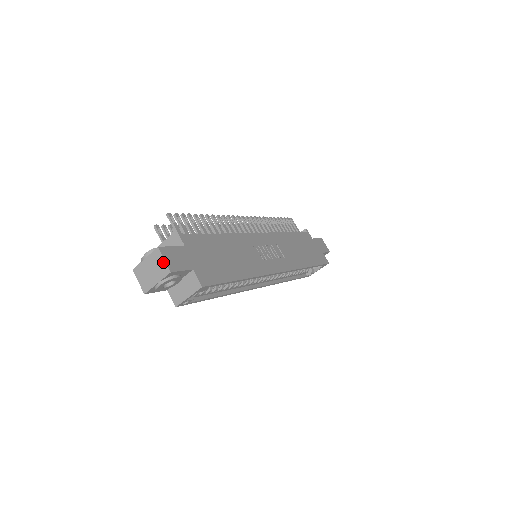
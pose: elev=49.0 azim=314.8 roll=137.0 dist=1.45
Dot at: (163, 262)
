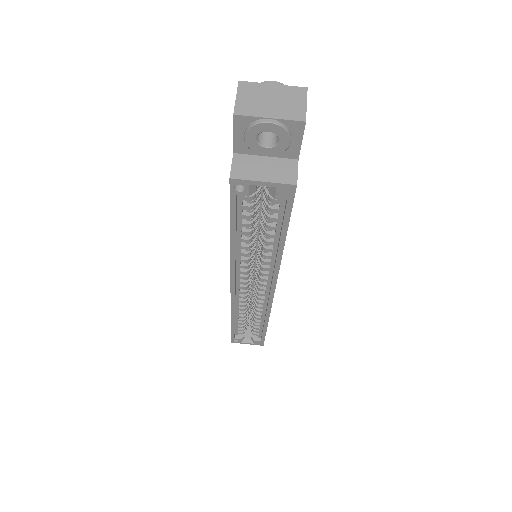
Dot at: (302, 105)
